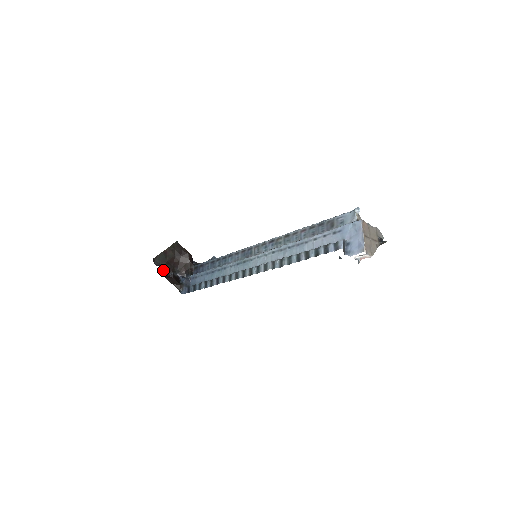
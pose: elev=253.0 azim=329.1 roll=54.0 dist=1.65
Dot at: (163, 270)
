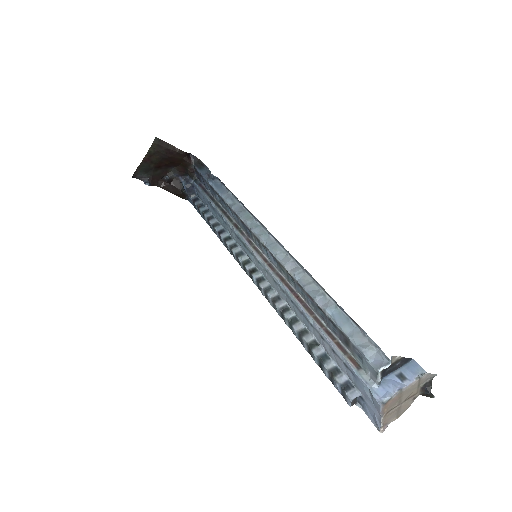
Dot at: (153, 180)
